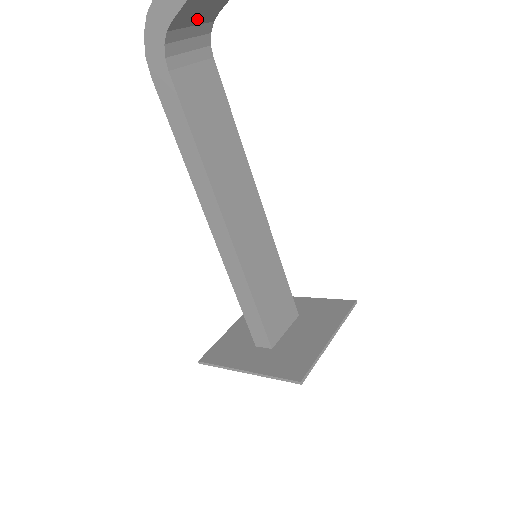
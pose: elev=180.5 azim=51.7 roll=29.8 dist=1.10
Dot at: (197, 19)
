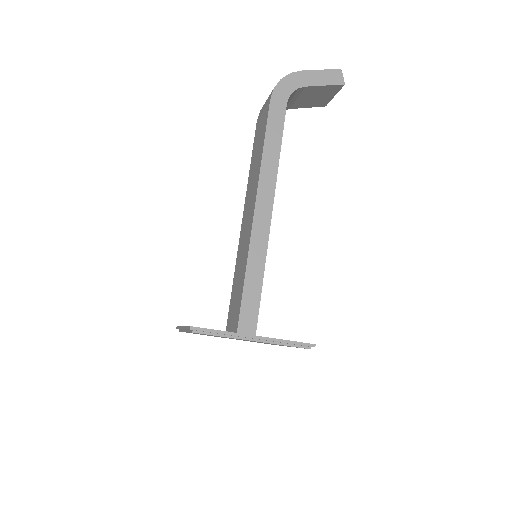
Dot at: (294, 100)
